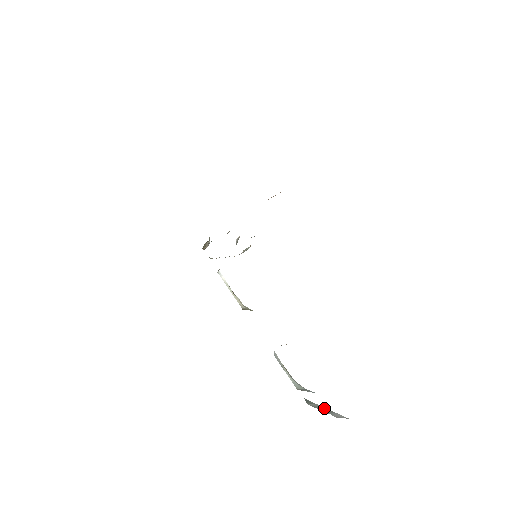
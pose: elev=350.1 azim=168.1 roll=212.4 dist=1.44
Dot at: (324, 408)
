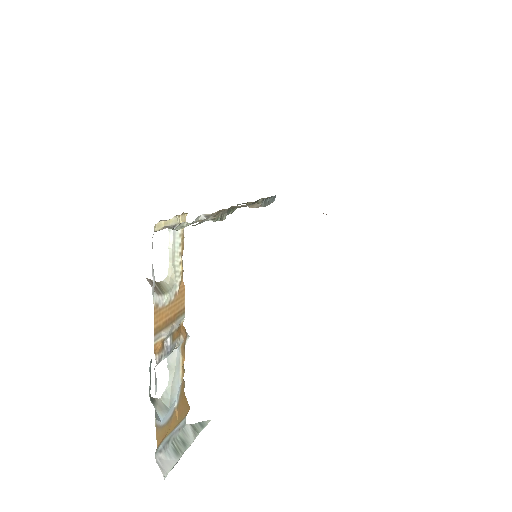
Dot at: (187, 445)
